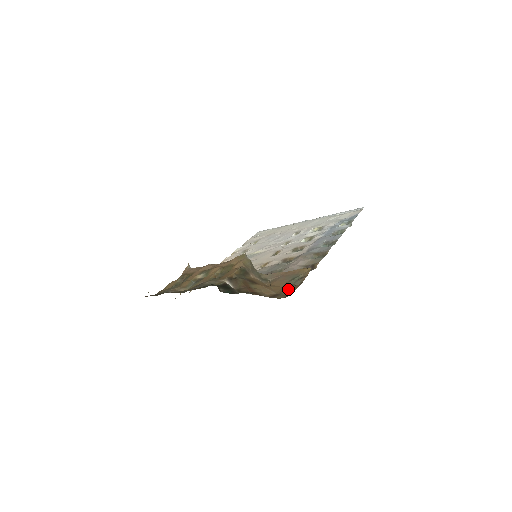
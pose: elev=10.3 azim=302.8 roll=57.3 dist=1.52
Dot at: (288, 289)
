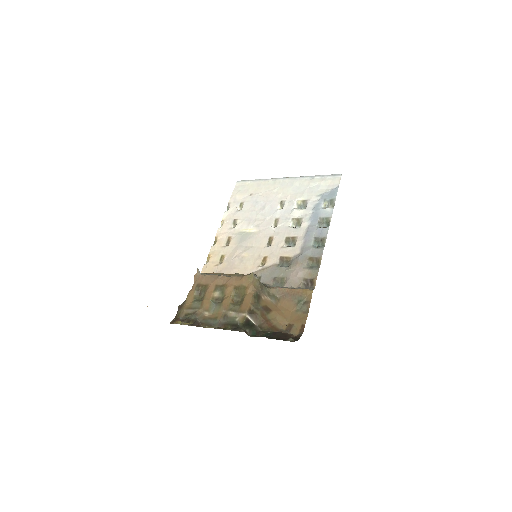
Dot at: (298, 319)
